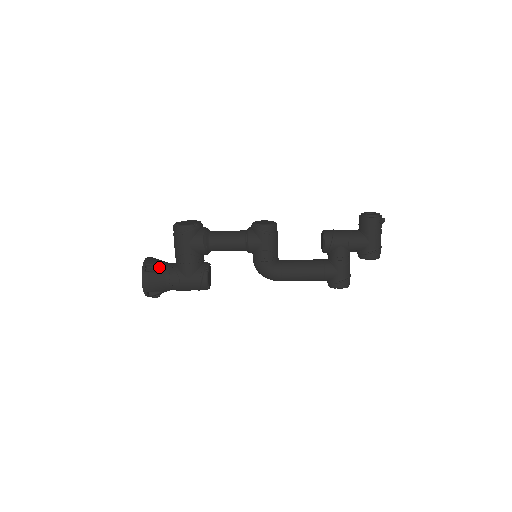
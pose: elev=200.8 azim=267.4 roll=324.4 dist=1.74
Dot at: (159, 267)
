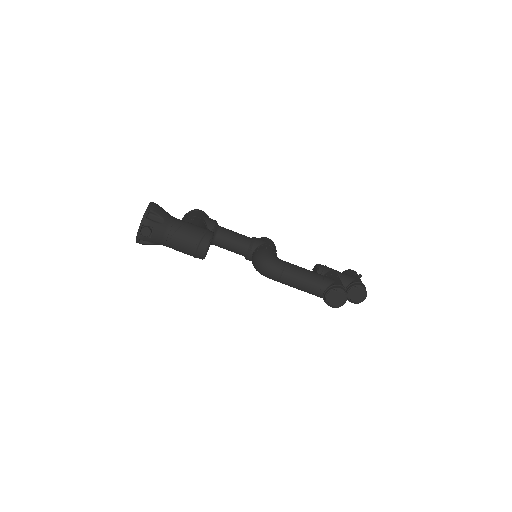
Dot at: occluded
